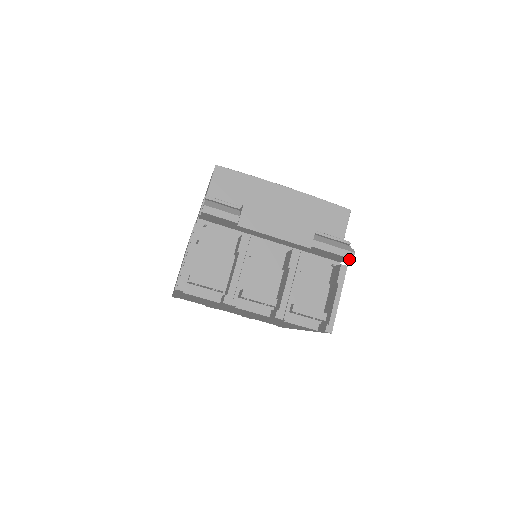
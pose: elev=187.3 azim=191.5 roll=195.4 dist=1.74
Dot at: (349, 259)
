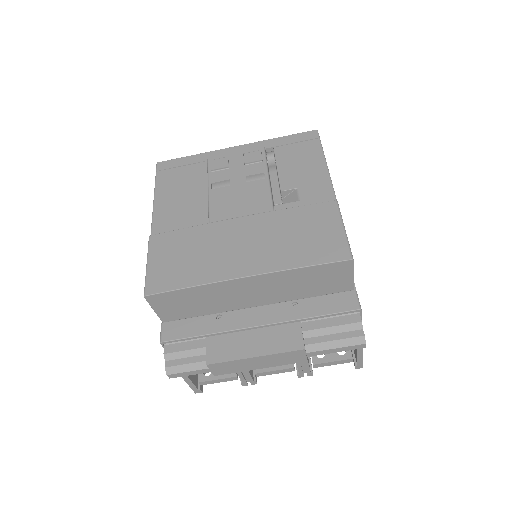
Dot at: occluded
